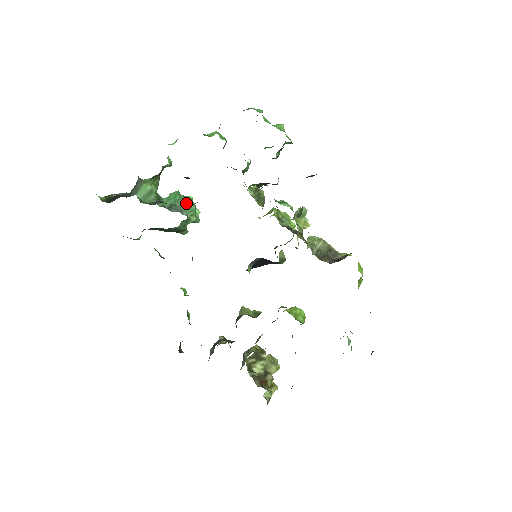
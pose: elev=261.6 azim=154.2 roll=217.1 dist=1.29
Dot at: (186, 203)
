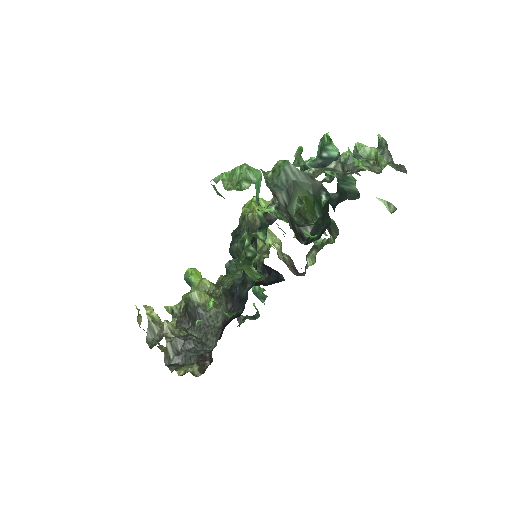
Dot at: occluded
